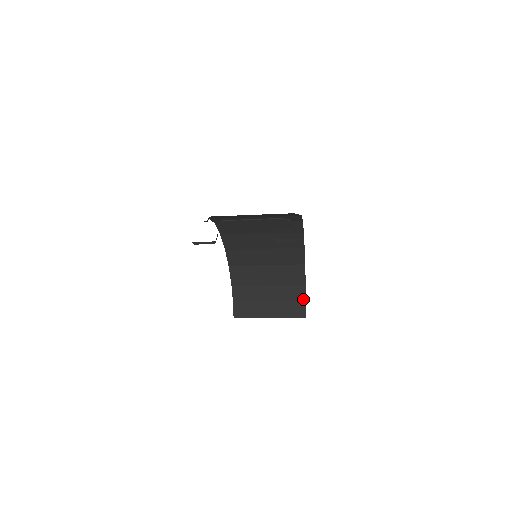
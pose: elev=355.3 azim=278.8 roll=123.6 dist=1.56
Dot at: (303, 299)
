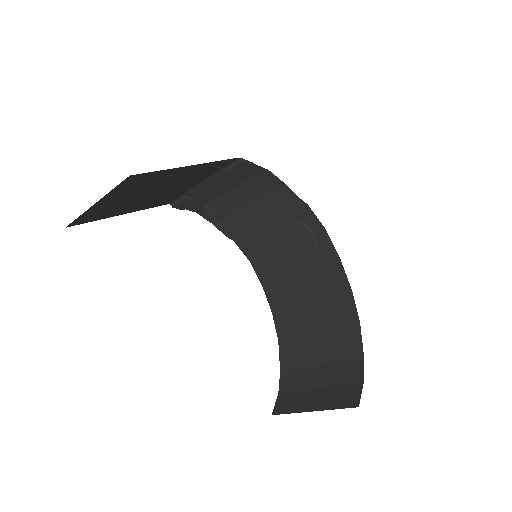
Dot at: (360, 380)
